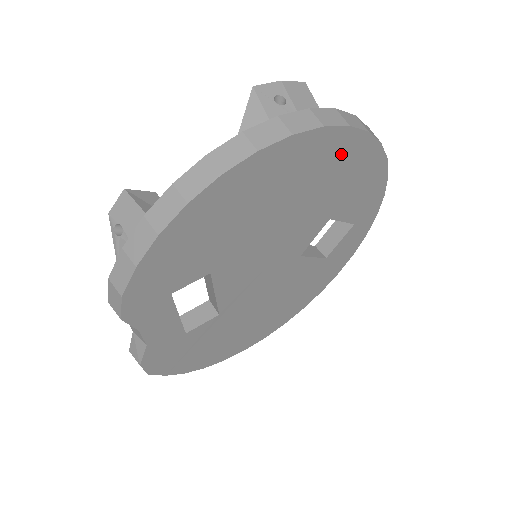
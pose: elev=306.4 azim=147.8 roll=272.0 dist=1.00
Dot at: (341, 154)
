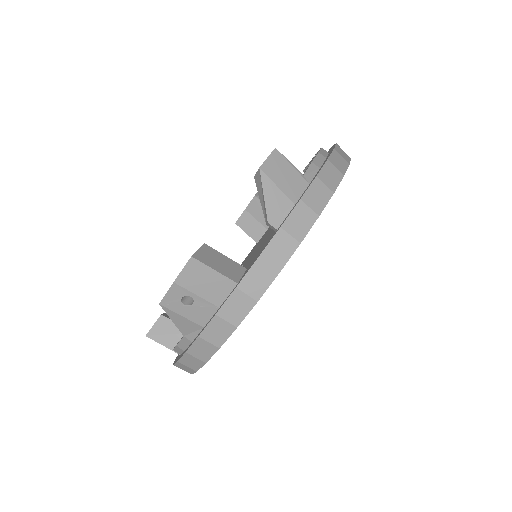
Dot at: occluded
